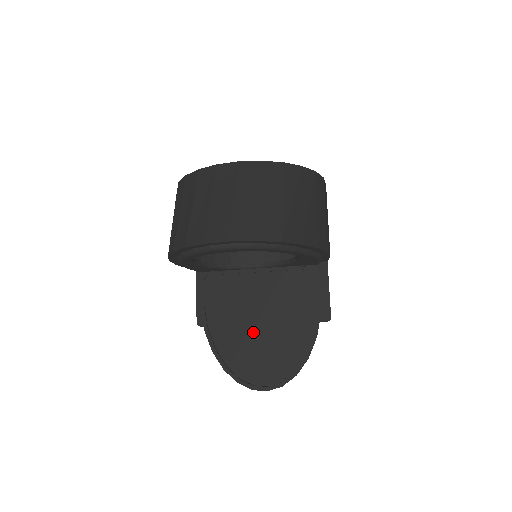
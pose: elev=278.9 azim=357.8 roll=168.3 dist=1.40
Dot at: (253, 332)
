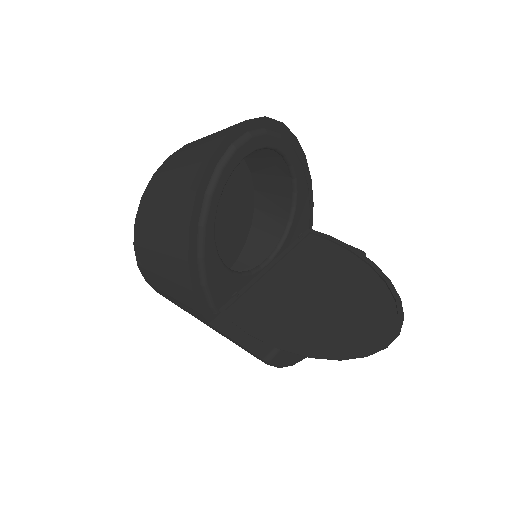
Dot at: (323, 308)
